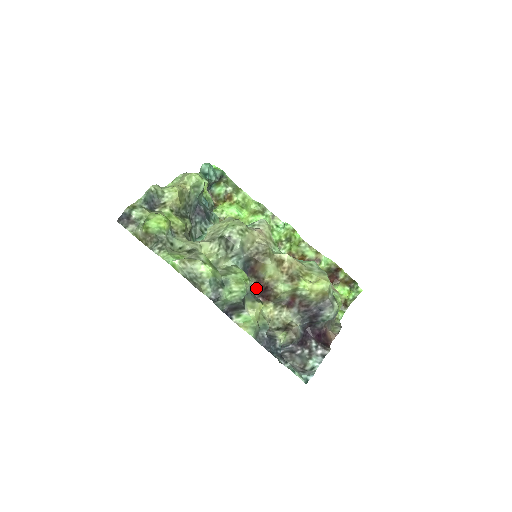
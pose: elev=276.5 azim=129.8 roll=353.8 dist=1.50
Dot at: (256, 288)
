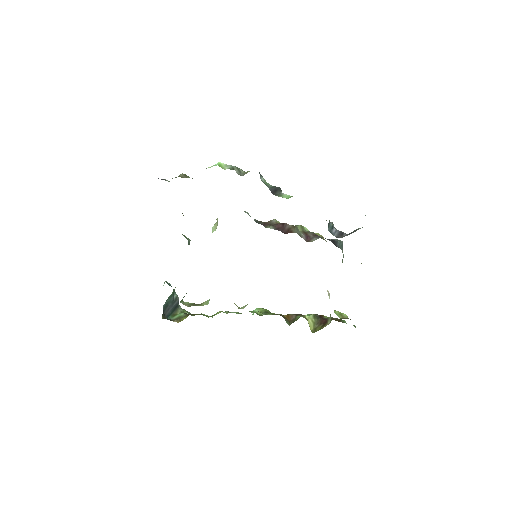
Dot at: occluded
